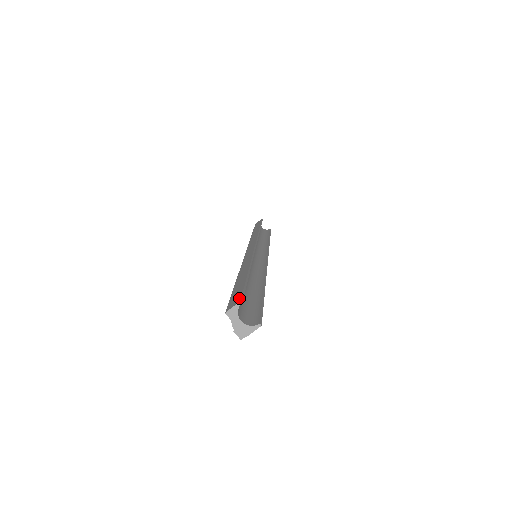
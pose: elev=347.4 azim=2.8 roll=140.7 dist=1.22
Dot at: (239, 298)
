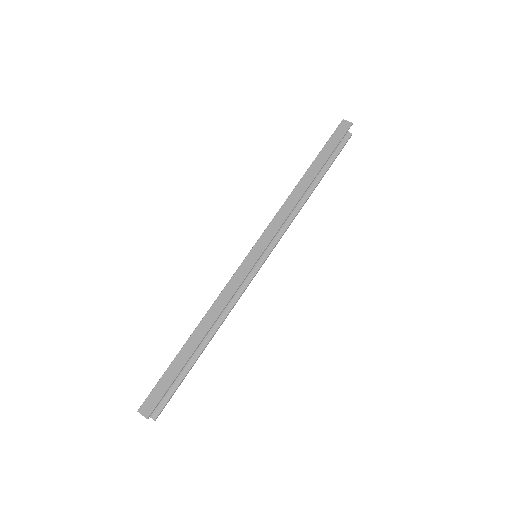
Dot at: (151, 410)
